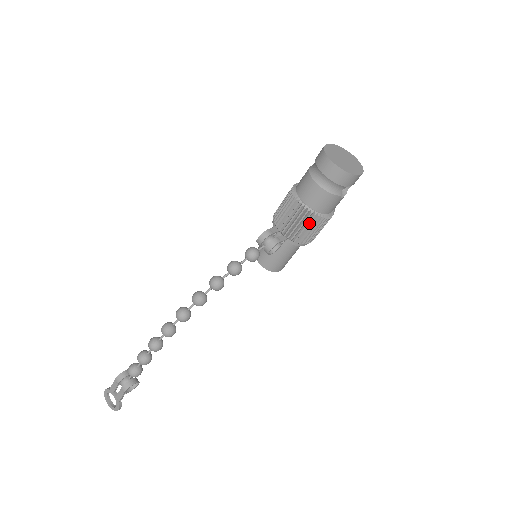
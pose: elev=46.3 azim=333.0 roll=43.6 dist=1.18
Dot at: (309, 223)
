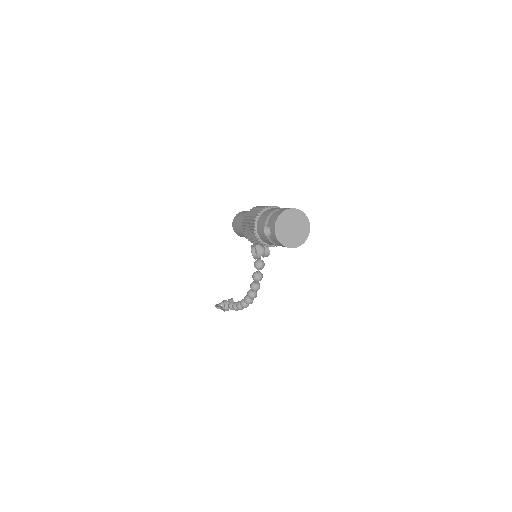
Dot at: occluded
